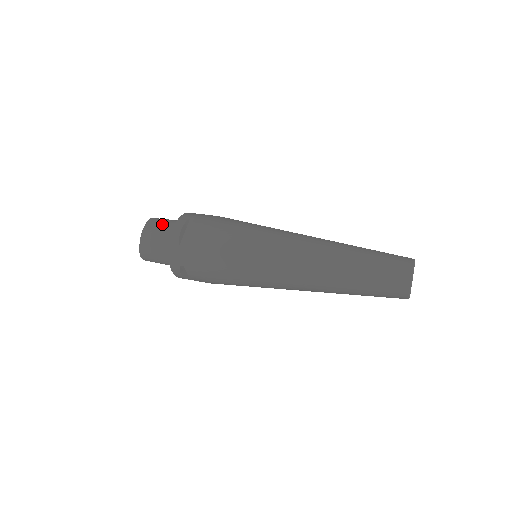
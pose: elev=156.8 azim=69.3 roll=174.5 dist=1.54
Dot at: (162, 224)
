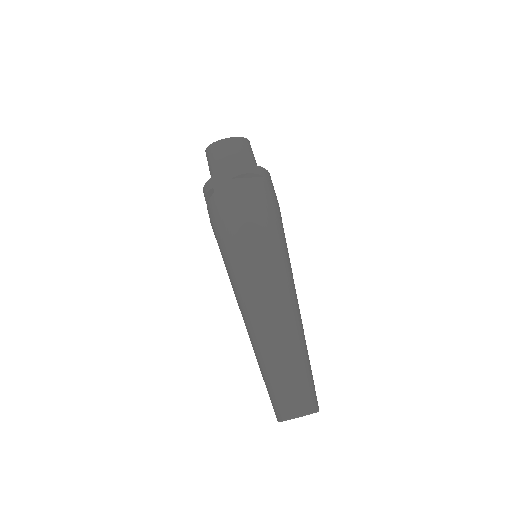
Dot at: (247, 153)
